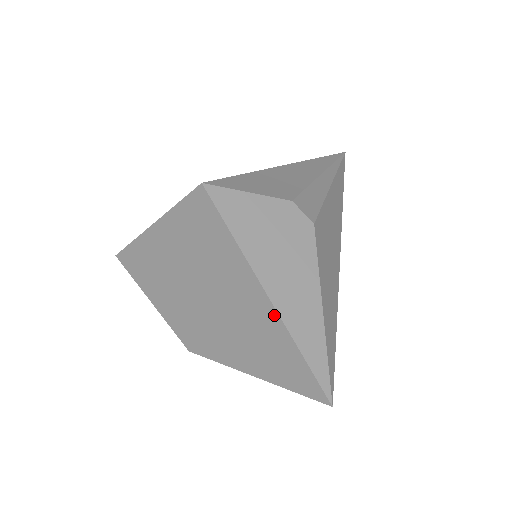
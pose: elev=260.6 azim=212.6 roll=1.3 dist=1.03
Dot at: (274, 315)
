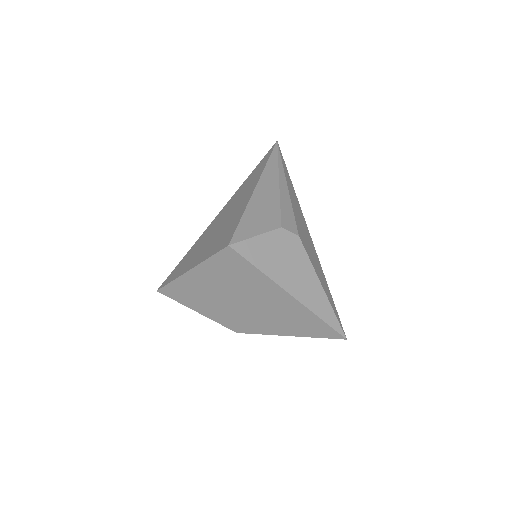
Dot at: (299, 305)
